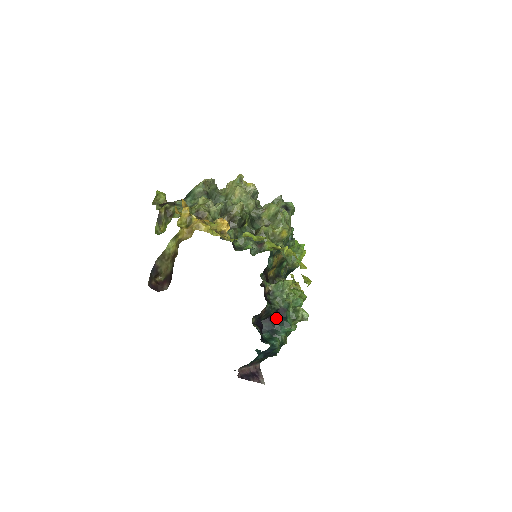
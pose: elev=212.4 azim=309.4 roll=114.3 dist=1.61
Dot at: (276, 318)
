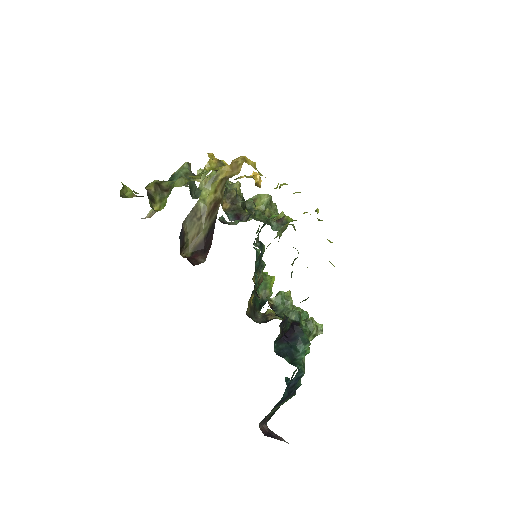
Dot at: (291, 335)
